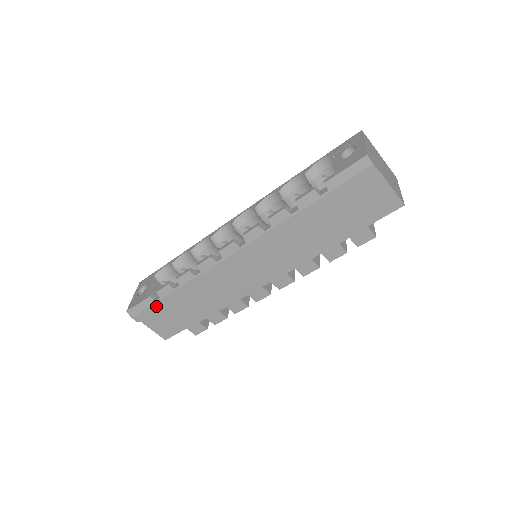
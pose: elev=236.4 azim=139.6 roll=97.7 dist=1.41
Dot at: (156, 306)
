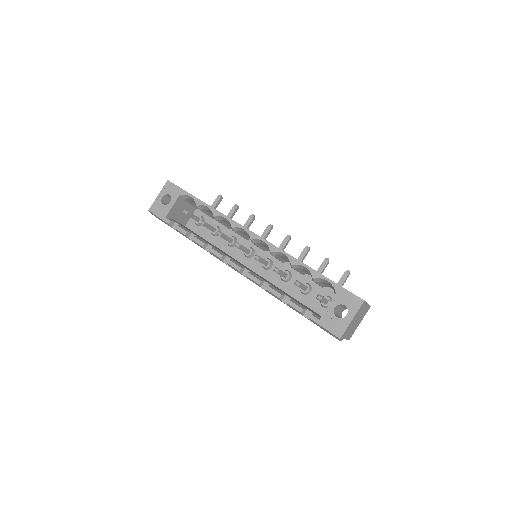
Dot at: (171, 227)
